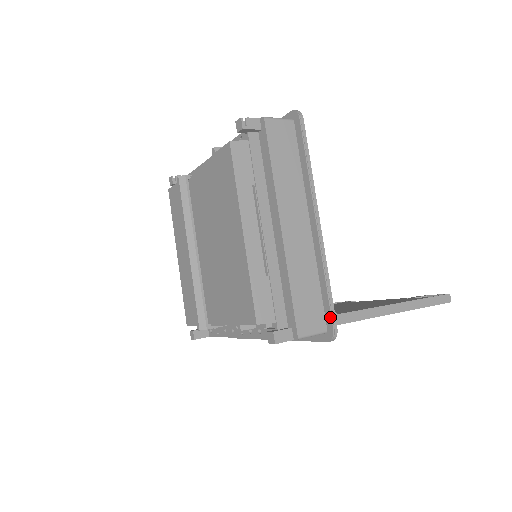
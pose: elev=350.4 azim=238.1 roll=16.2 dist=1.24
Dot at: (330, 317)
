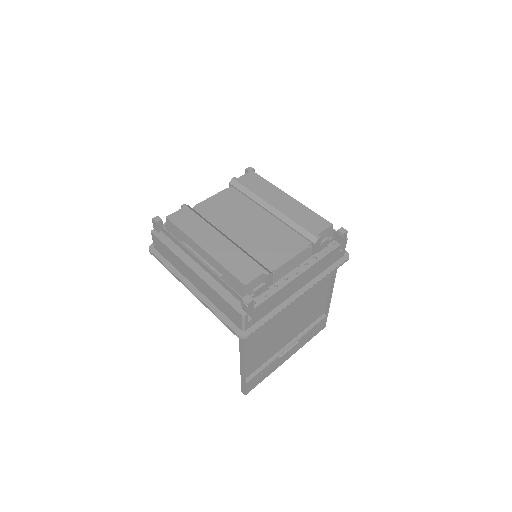
Dot at: occluded
